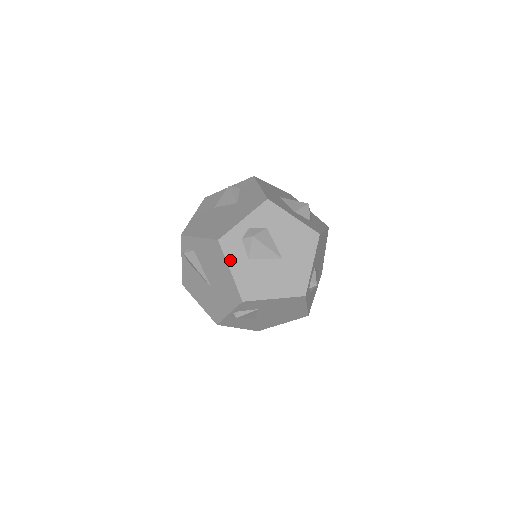
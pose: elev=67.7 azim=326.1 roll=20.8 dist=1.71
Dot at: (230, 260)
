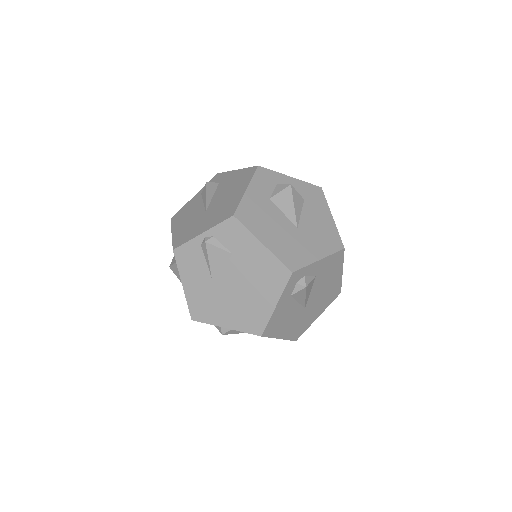
Dot at: (254, 184)
